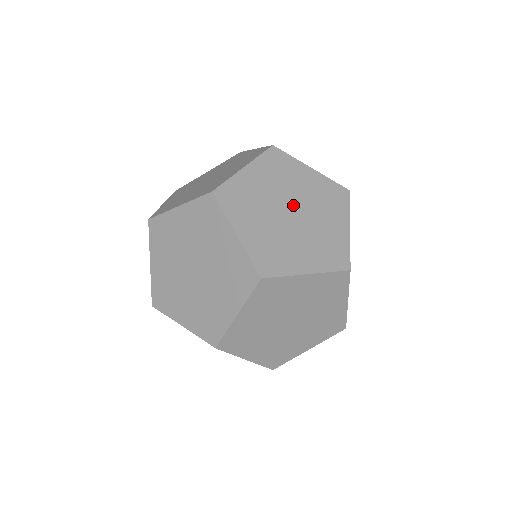
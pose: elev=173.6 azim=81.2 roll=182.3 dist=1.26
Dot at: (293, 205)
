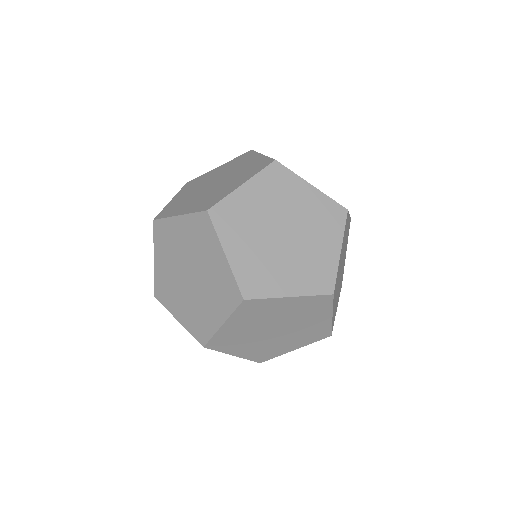
Dot at: (276, 326)
